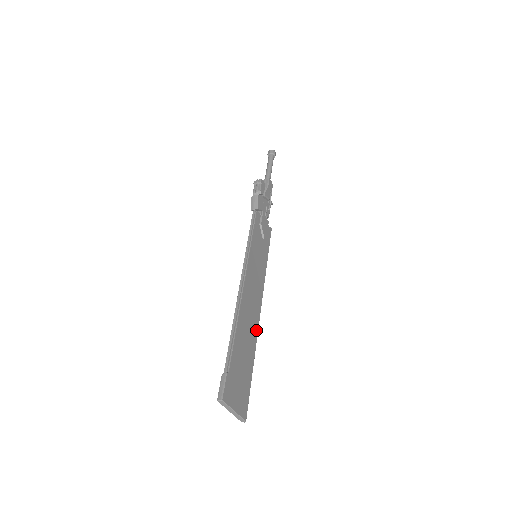
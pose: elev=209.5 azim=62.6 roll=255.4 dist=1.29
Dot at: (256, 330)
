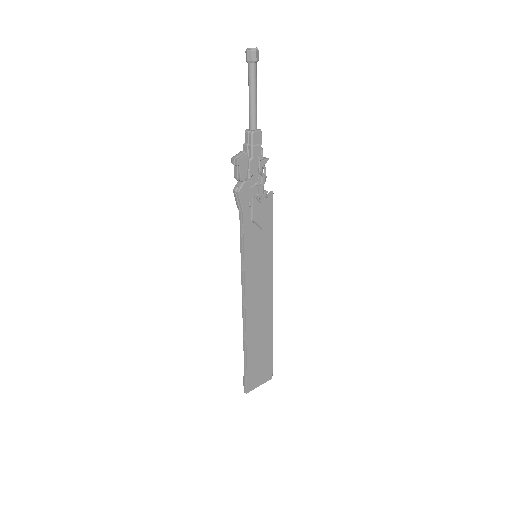
Dot at: (270, 319)
